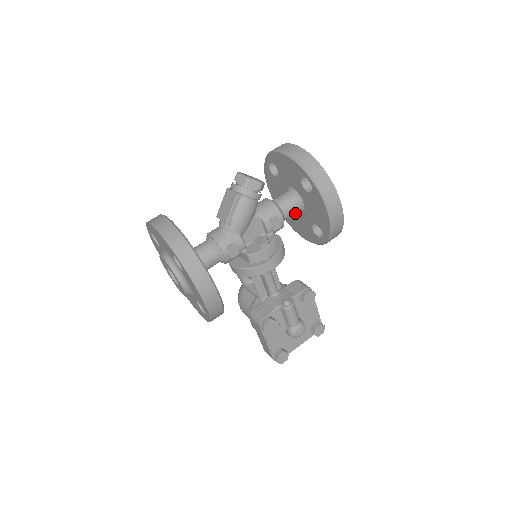
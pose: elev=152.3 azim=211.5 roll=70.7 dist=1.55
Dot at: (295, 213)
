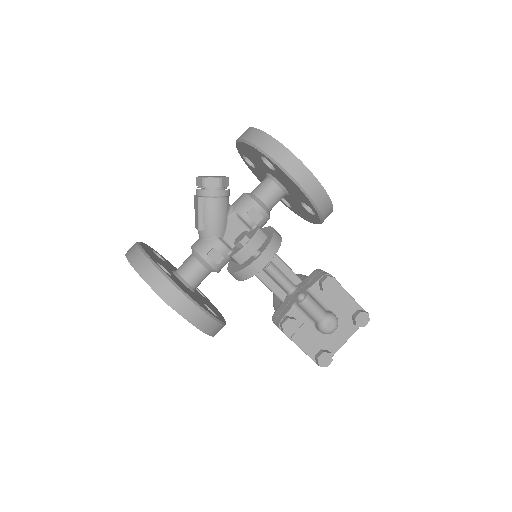
Dot at: (279, 198)
